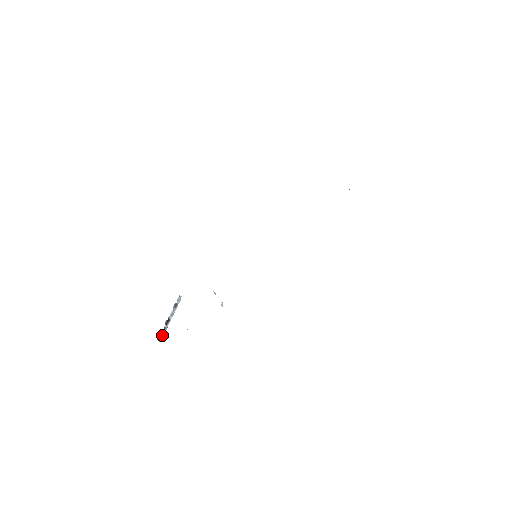
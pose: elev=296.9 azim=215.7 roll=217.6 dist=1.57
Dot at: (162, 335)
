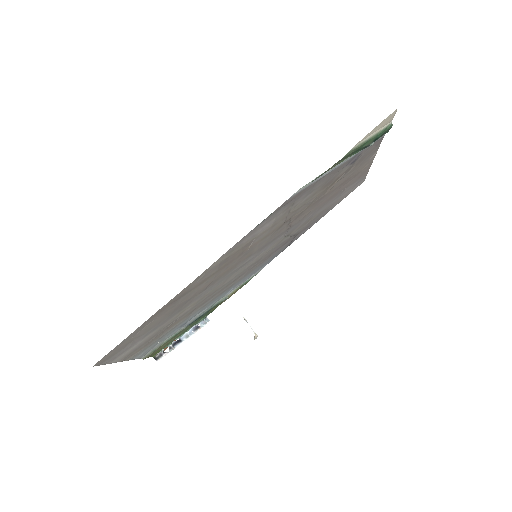
Dot at: (164, 354)
